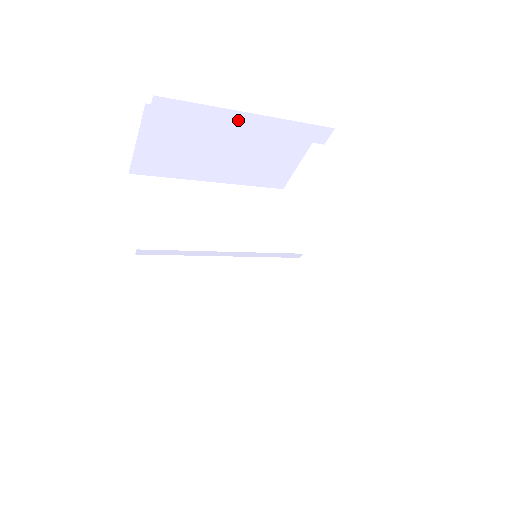
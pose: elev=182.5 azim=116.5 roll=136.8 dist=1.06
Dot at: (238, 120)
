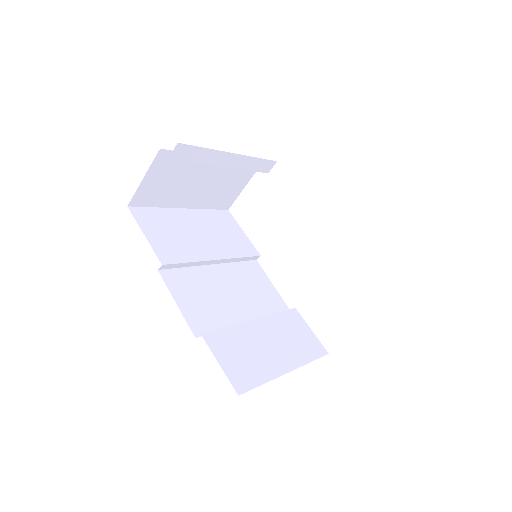
Dot at: (223, 158)
